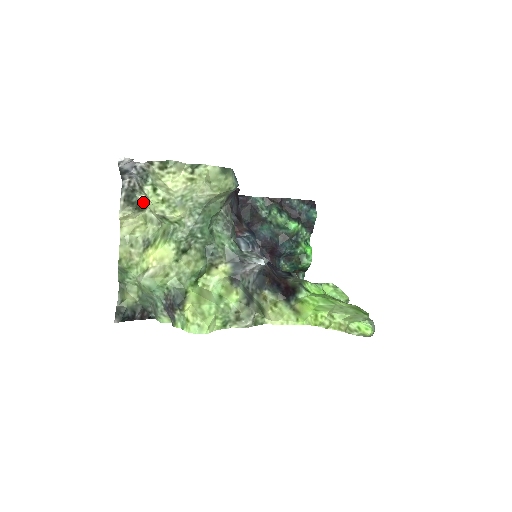
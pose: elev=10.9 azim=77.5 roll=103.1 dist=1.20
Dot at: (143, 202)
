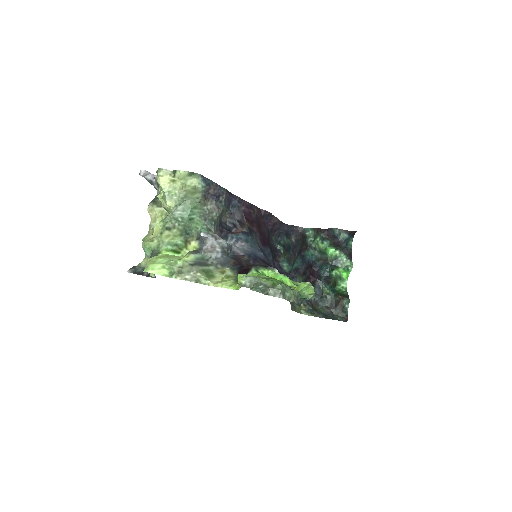
Dot at: occluded
